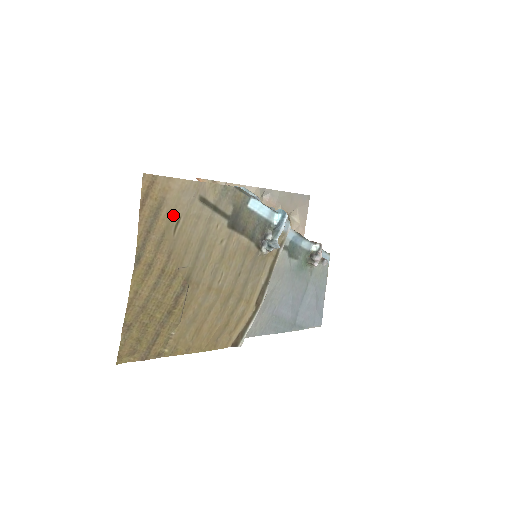
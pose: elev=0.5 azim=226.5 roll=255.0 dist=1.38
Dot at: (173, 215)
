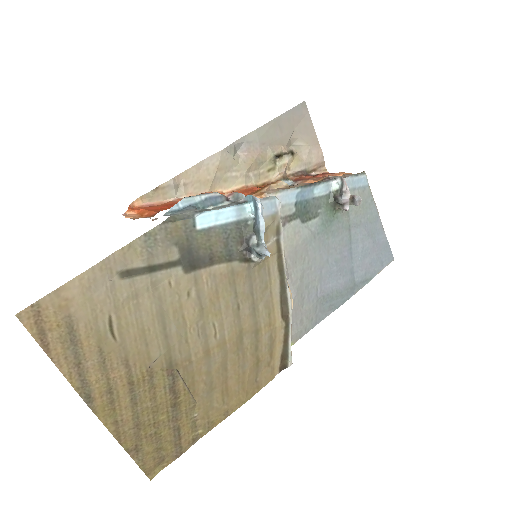
Dot at: (97, 322)
